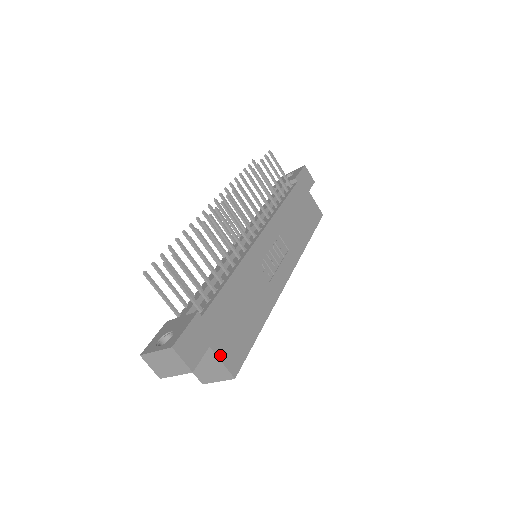
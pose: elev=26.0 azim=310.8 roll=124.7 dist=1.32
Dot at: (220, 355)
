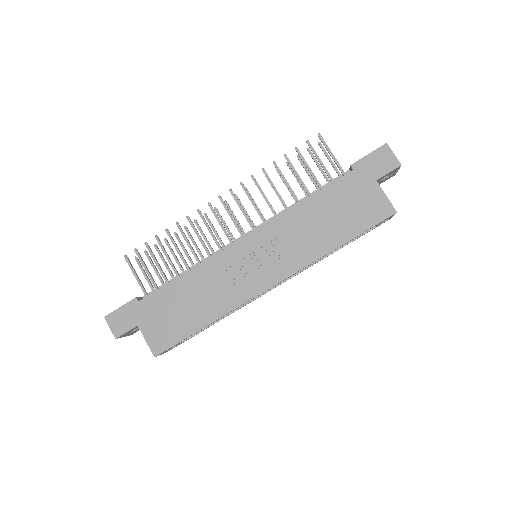
Dot at: (146, 335)
